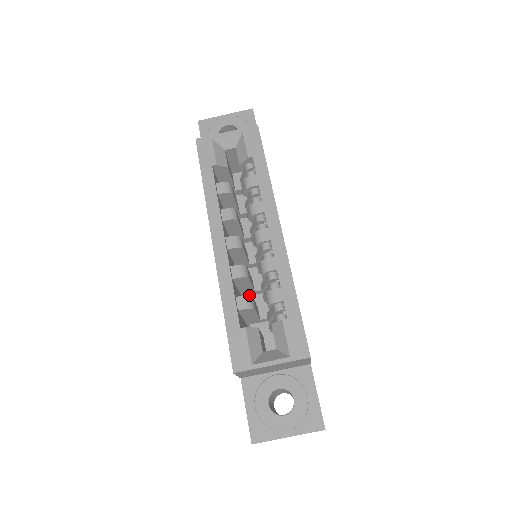
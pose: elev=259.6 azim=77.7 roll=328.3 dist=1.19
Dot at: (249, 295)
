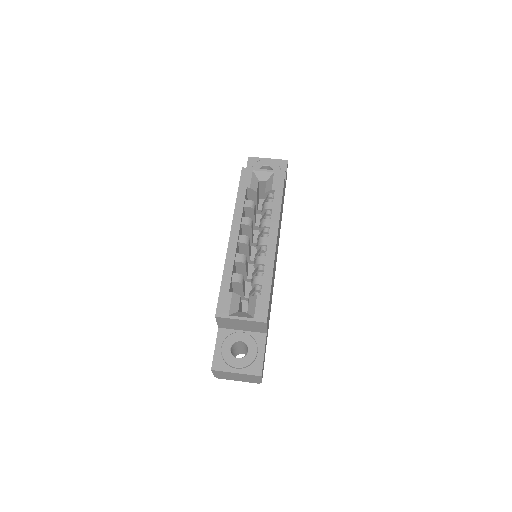
Dot at: (242, 275)
